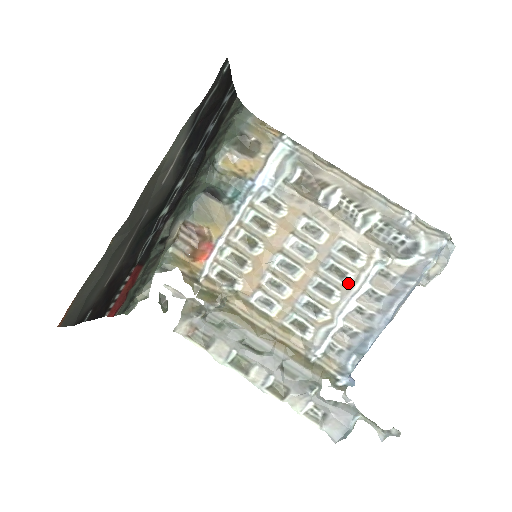
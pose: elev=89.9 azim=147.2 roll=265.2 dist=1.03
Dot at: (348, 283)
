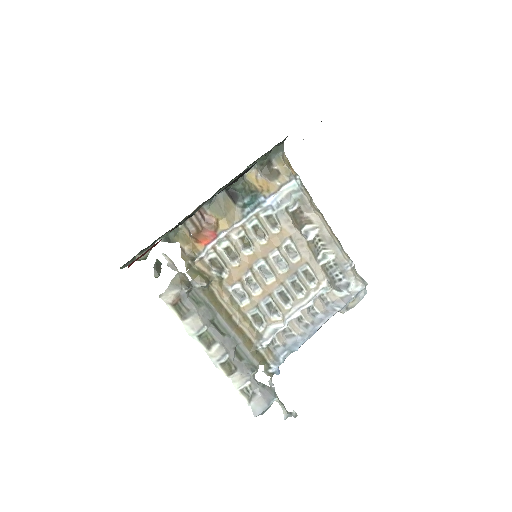
Dot at: (301, 297)
